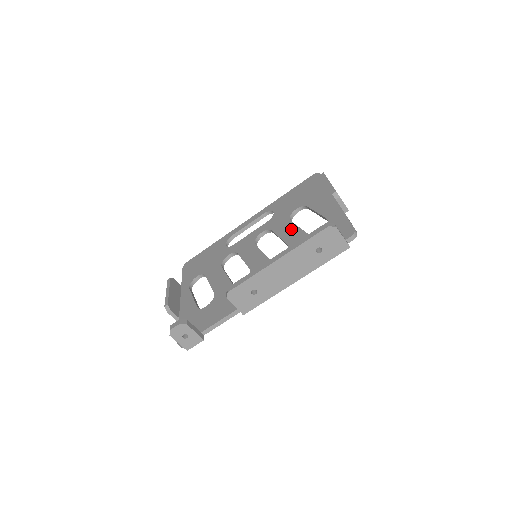
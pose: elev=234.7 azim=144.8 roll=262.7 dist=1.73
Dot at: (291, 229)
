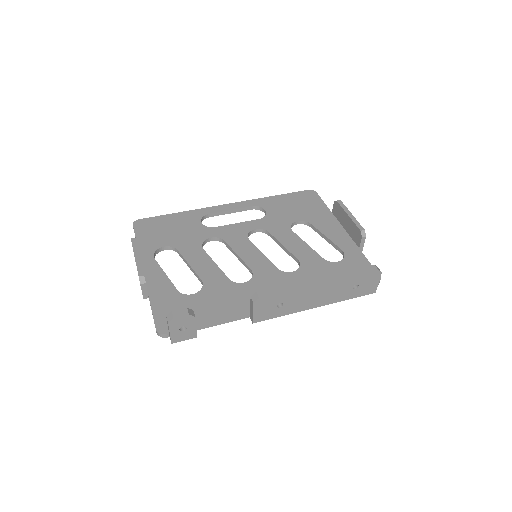
Dot at: (298, 243)
